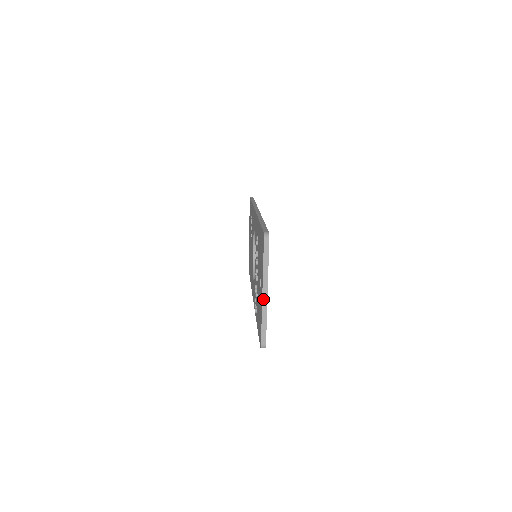
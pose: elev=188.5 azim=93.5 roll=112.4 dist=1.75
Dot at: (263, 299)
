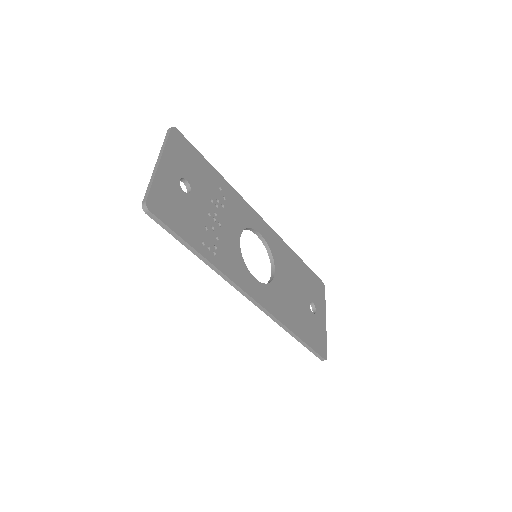
Dot at: (155, 167)
